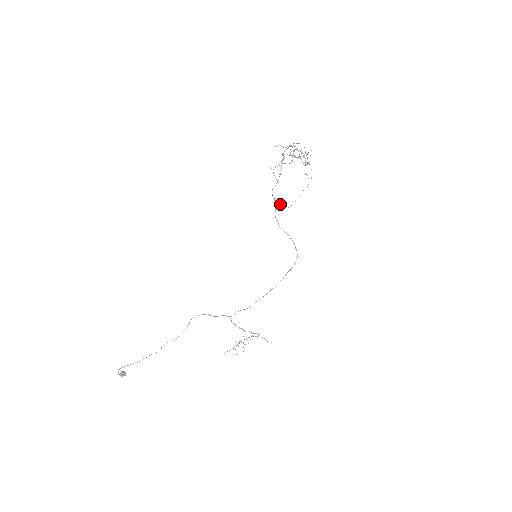
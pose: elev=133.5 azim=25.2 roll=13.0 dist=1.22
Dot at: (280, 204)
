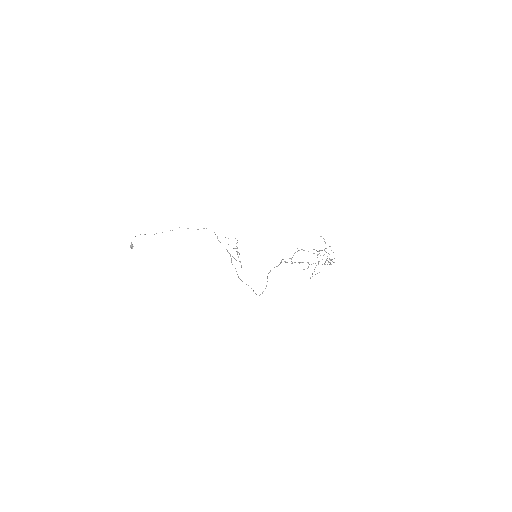
Dot at: (286, 262)
